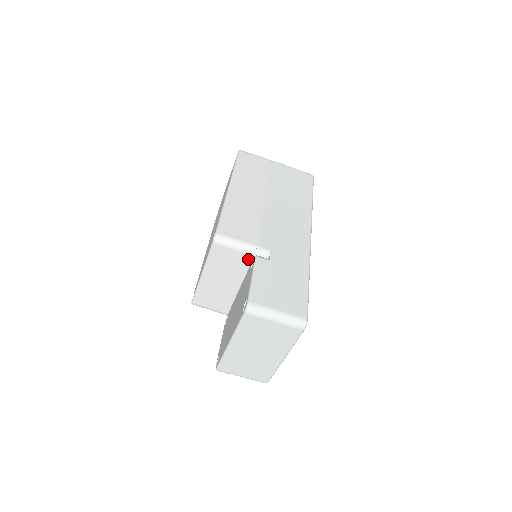
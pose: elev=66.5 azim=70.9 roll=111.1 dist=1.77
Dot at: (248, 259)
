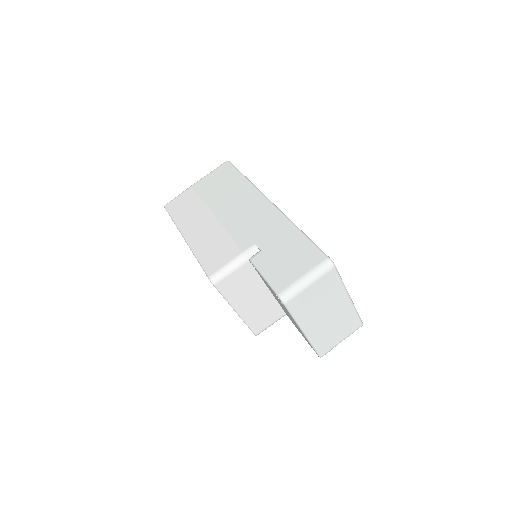
Dot at: (248, 267)
